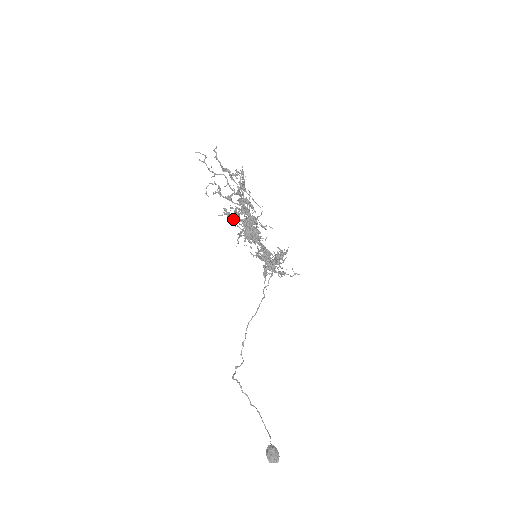
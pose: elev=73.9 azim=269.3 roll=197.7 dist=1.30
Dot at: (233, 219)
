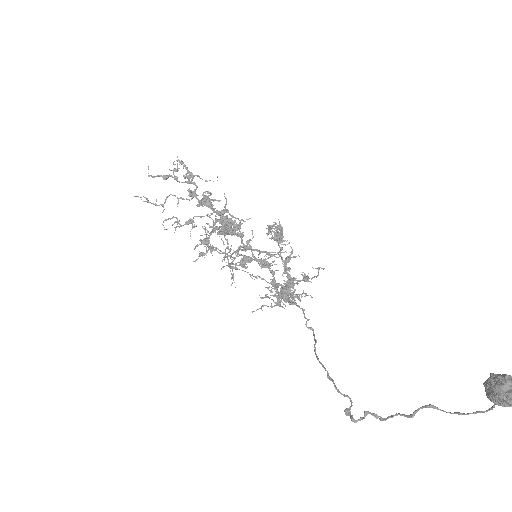
Dot at: (209, 247)
